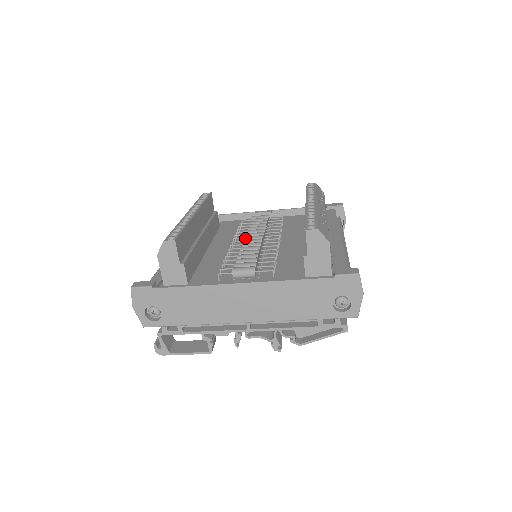
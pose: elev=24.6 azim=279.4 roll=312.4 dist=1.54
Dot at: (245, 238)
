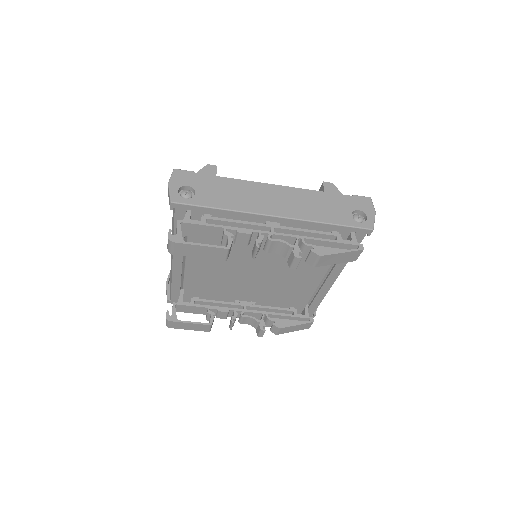
Dot at: occluded
